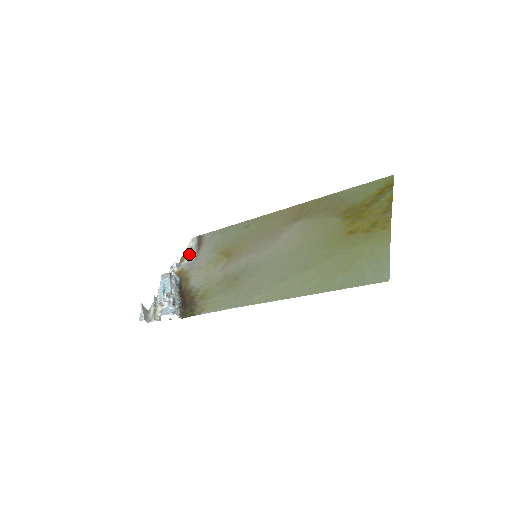
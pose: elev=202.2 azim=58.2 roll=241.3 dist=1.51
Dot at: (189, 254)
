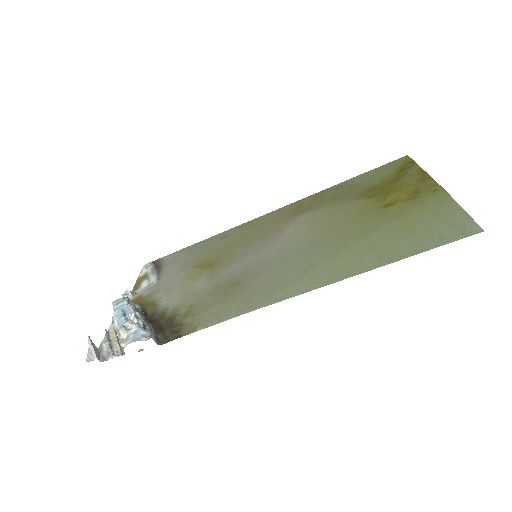
Dot at: (145, 279)
